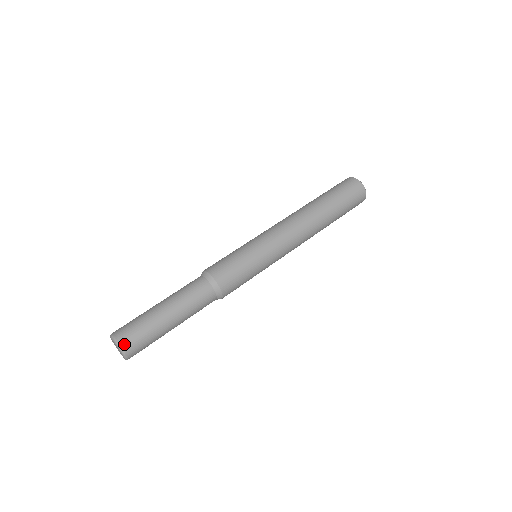
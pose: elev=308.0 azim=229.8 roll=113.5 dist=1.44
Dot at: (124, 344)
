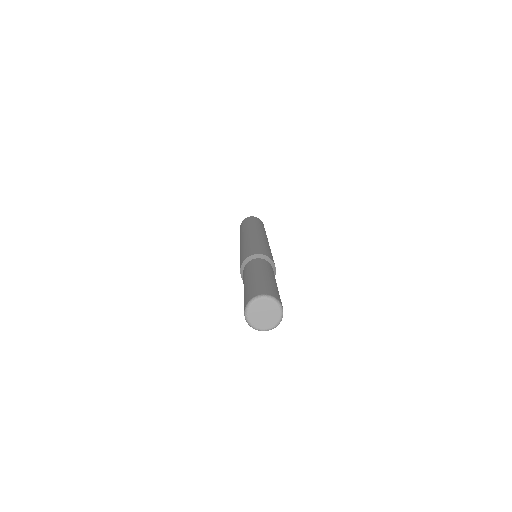
Dot at: occluded
